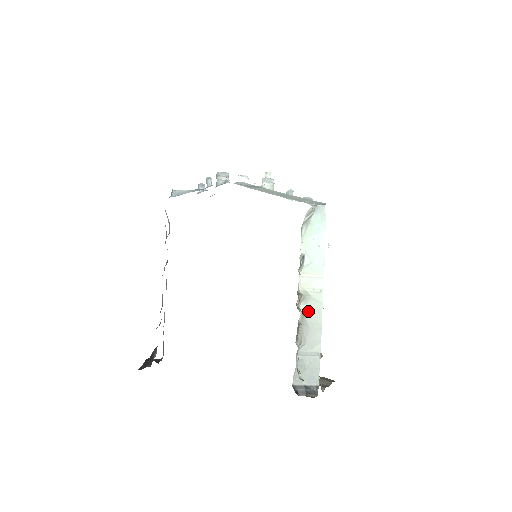
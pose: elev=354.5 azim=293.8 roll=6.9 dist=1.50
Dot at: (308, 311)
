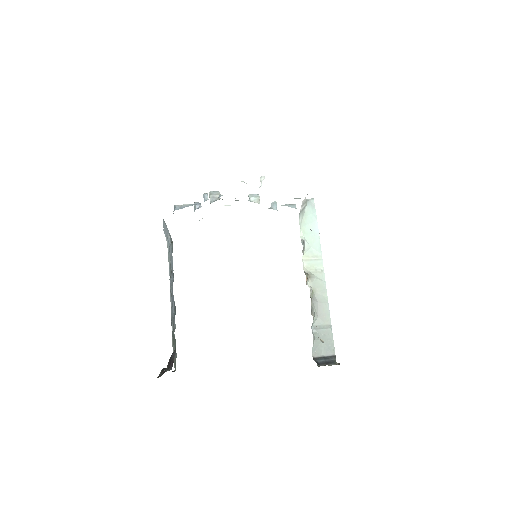
Dot at: (315, 288)
